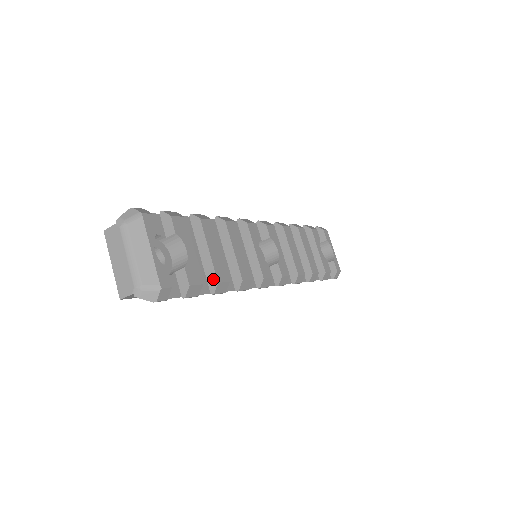
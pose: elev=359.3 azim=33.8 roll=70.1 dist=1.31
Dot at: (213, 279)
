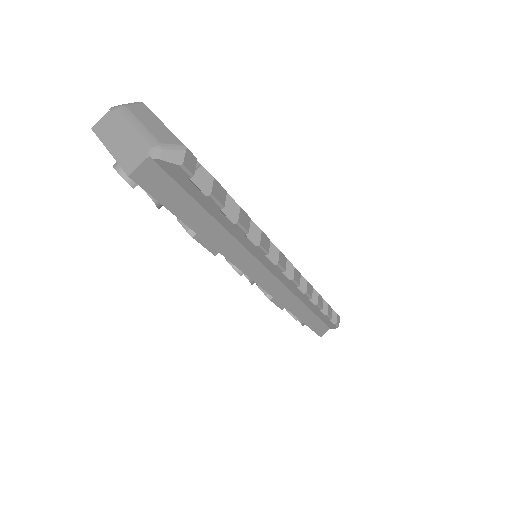
Dot at: (232, 207)
